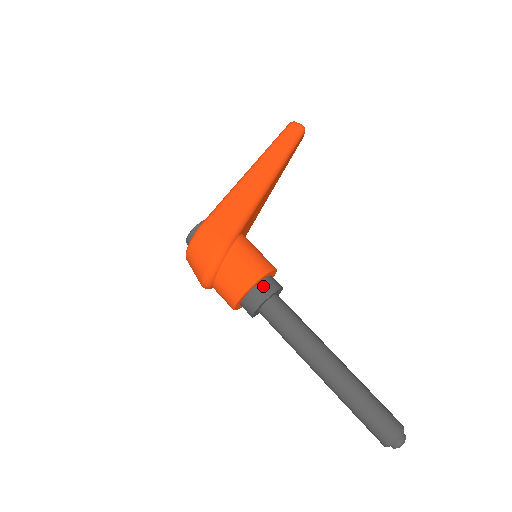
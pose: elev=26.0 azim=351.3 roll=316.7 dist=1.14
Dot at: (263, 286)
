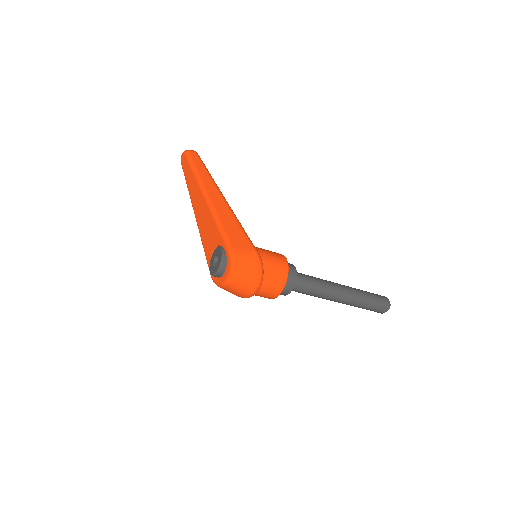
Dot at: (289, 268)
